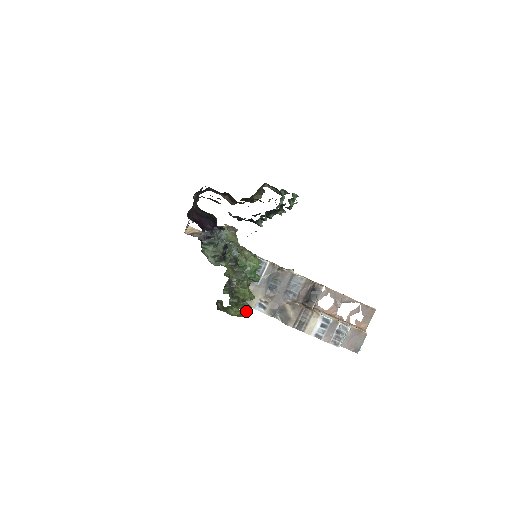
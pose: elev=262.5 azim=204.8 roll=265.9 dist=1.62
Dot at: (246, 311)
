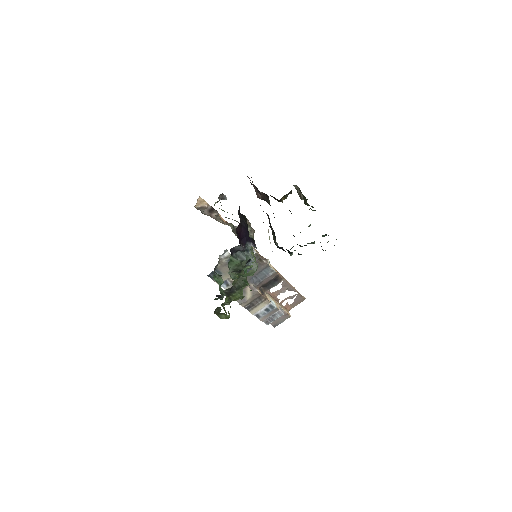
Dot at: occluded
